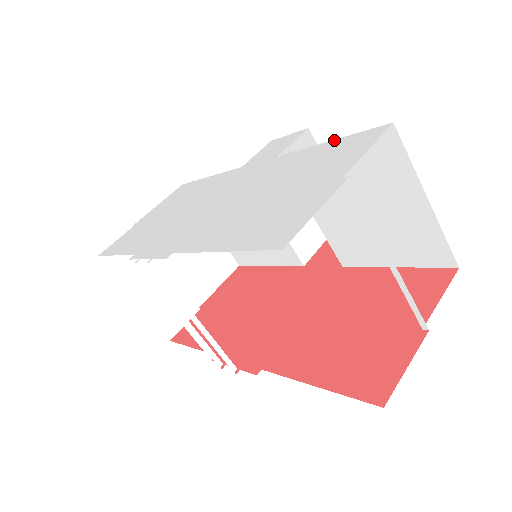
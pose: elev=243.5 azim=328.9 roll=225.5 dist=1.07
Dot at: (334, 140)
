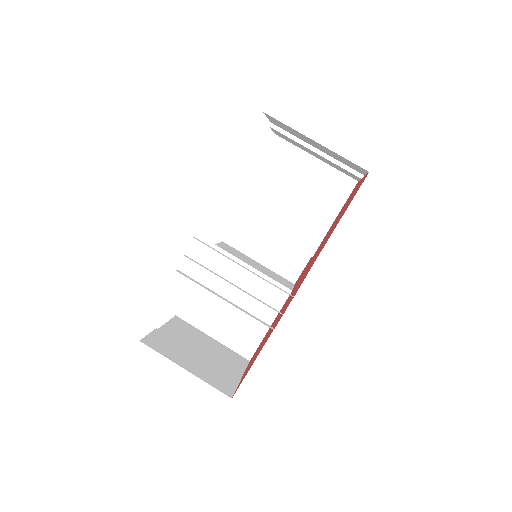
Dot at: (256, 168)
